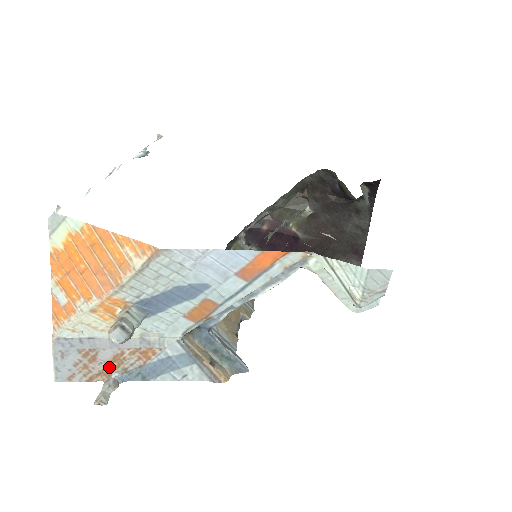
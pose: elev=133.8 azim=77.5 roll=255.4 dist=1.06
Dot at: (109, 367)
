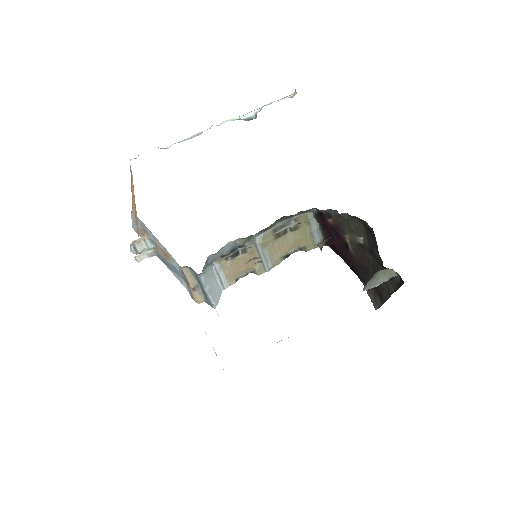
Dot at: occluded
